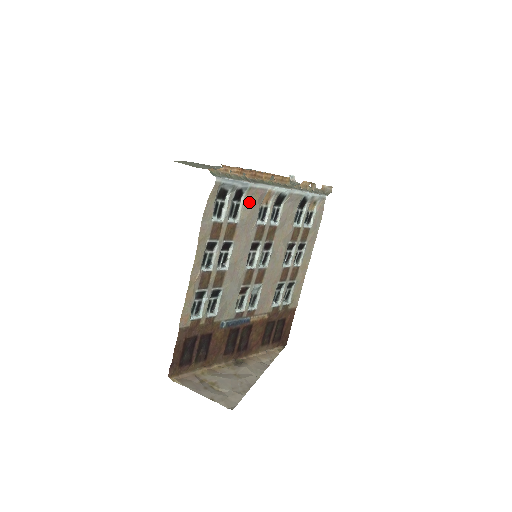
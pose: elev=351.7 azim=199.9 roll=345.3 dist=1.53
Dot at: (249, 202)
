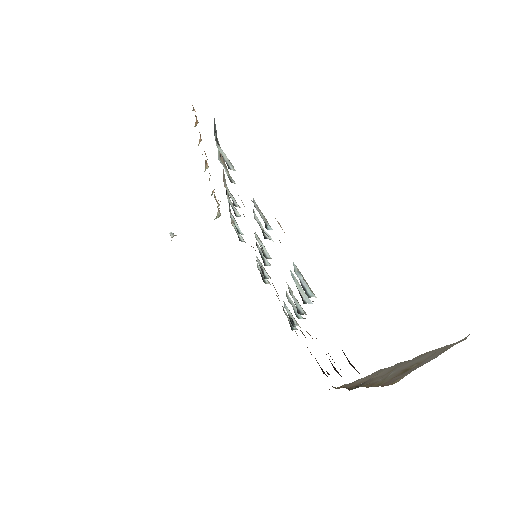
Dot at: (225, 167)
